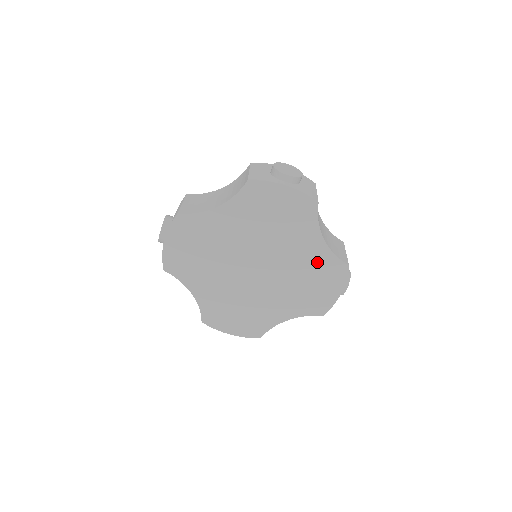
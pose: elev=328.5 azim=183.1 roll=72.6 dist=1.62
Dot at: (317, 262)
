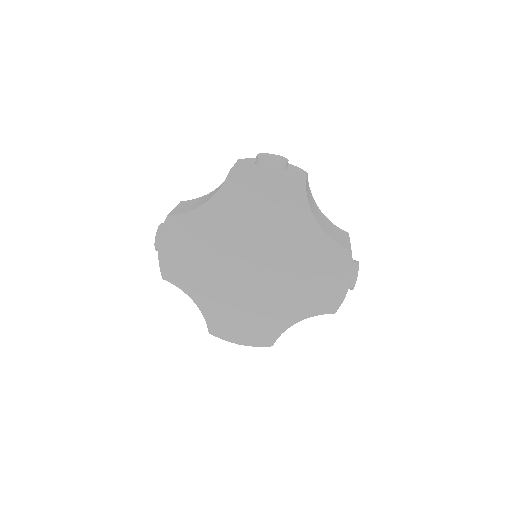
Dot at: (317, 252)
